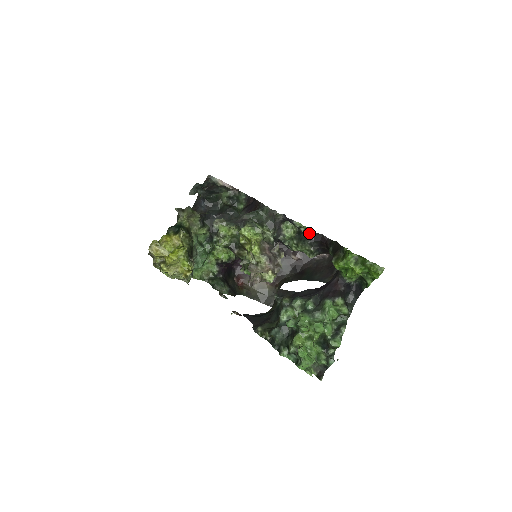
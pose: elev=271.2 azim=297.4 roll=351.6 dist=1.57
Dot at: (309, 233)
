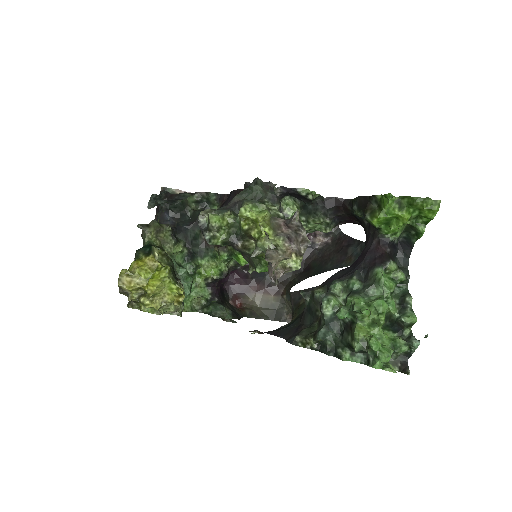
Dot at: (318, 201)
